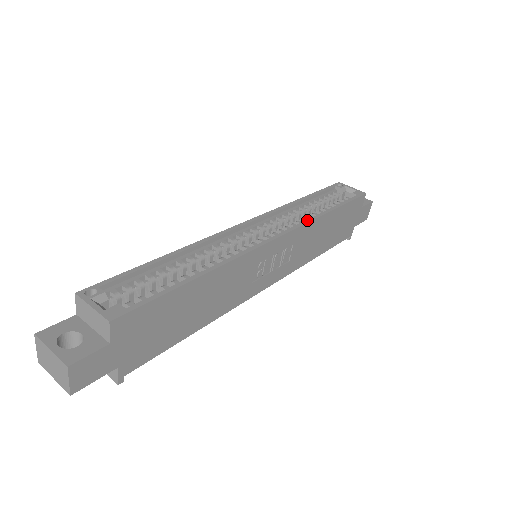
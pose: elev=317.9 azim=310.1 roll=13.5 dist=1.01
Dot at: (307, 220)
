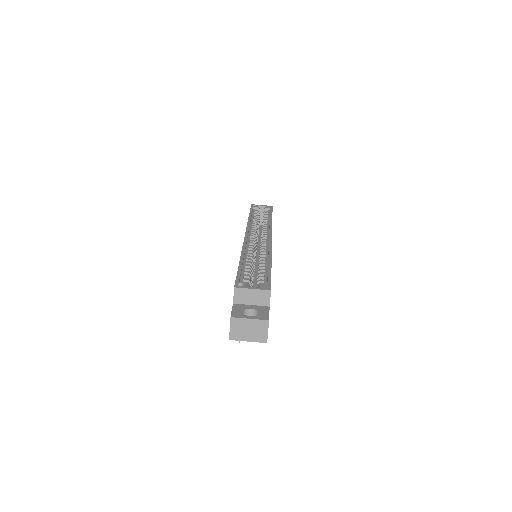
Dot at: (270, 226)
